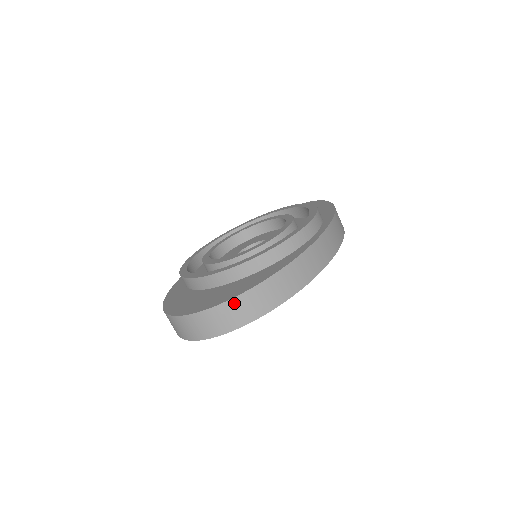
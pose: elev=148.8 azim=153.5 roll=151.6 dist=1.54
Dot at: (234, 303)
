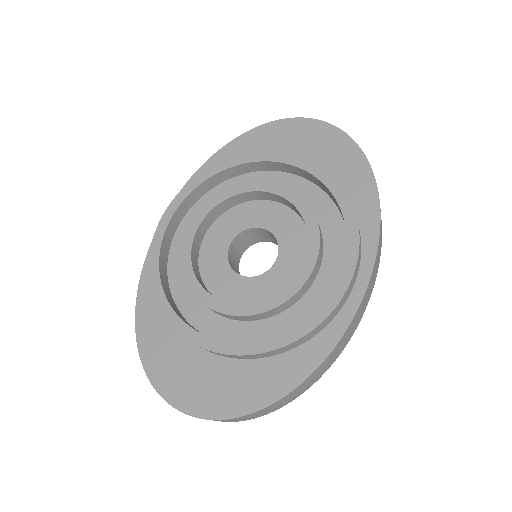
Dot at: (243, 417)
